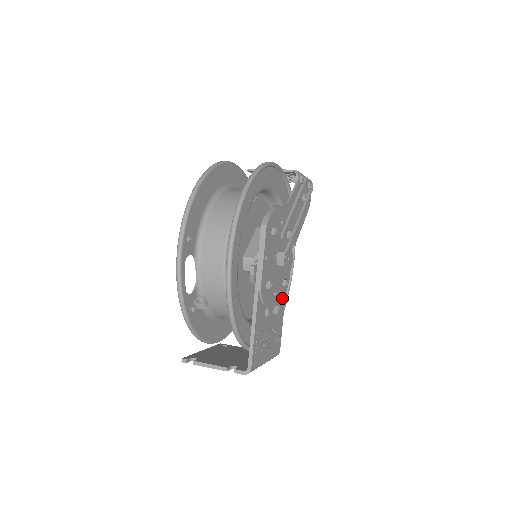
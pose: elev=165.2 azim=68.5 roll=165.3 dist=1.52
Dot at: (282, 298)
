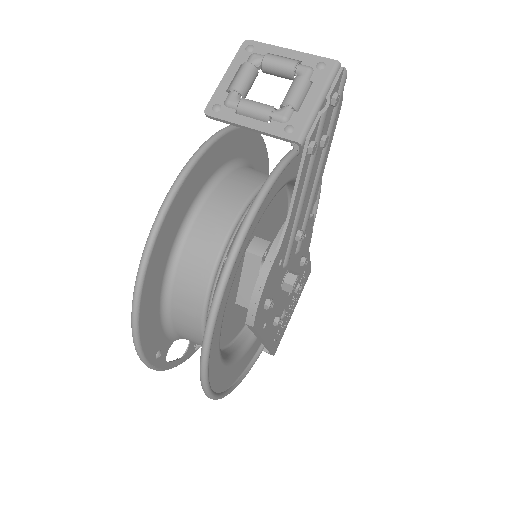
Dot at: occluded
